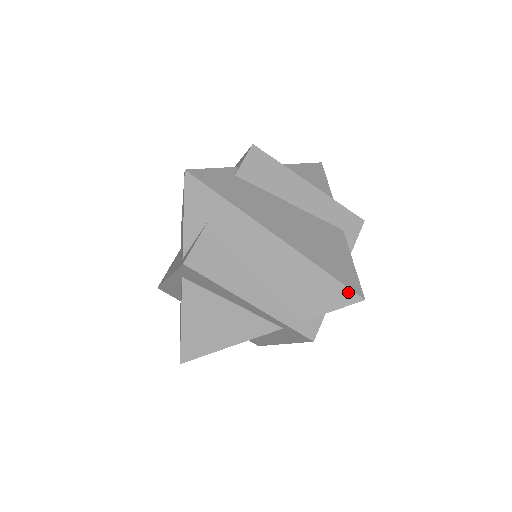
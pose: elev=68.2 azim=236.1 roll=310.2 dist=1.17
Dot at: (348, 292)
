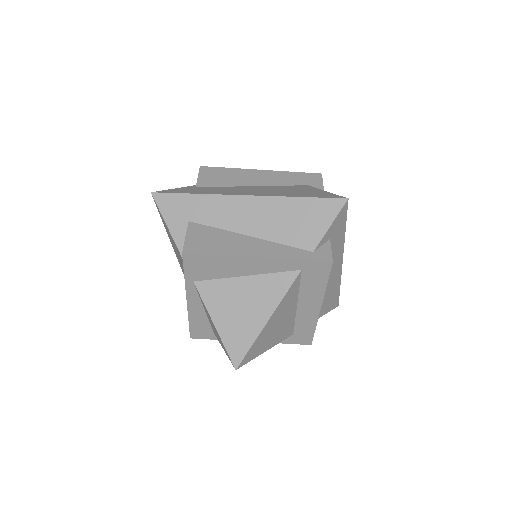
Dot at: (331, 202)
